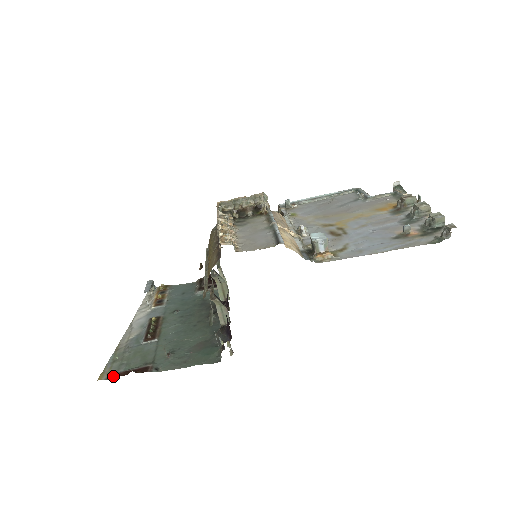
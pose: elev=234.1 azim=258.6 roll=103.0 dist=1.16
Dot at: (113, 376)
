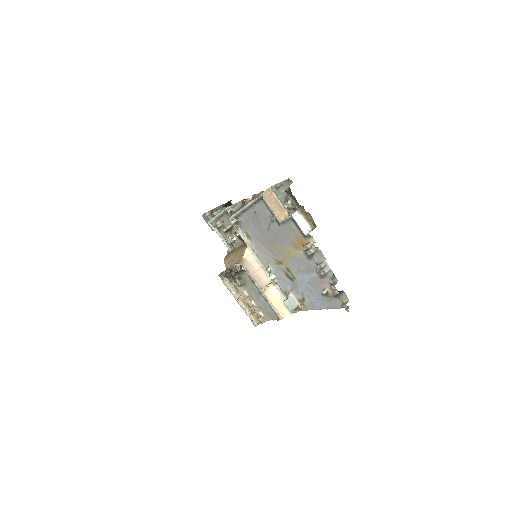
Dot at: occluded
